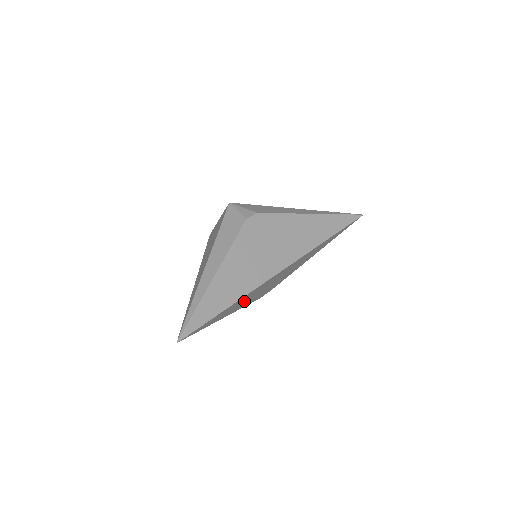
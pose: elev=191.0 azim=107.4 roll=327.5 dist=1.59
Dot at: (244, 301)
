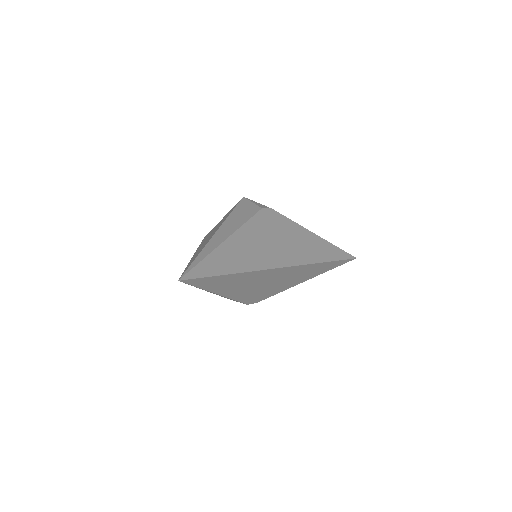
Dot at: (242, 285)
